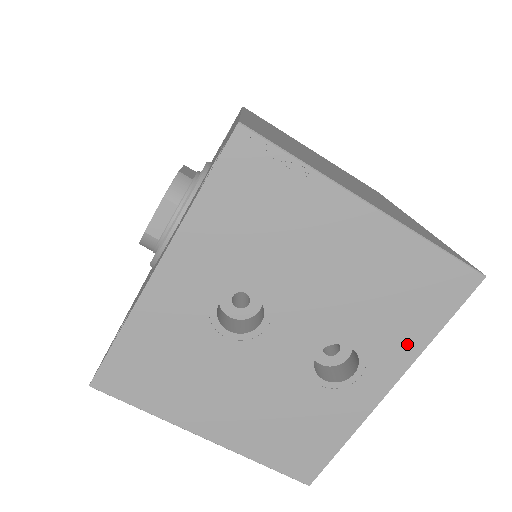
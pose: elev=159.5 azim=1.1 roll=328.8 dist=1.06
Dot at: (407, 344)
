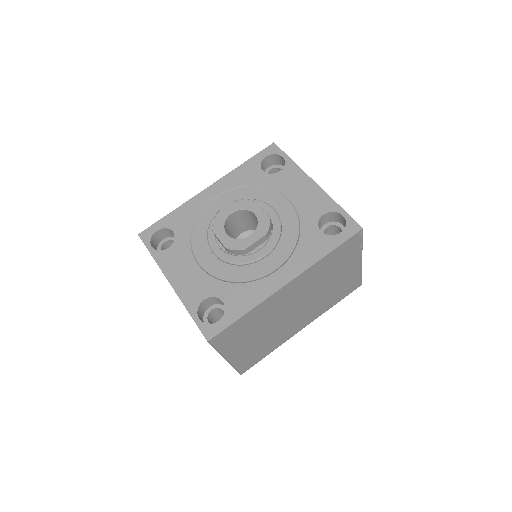
Dot at: occluded
